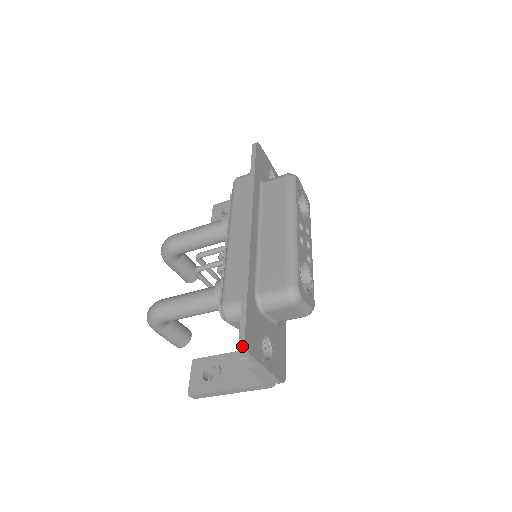
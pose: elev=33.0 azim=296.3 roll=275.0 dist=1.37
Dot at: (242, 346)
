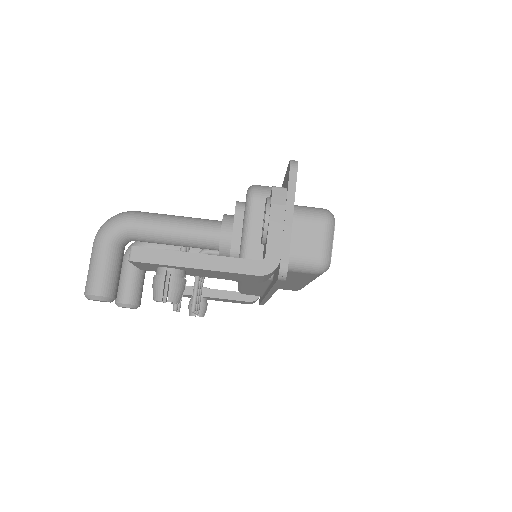
Dot at: (293, 161)
